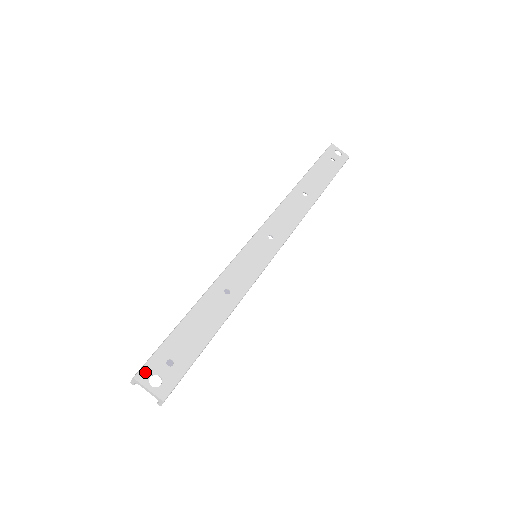
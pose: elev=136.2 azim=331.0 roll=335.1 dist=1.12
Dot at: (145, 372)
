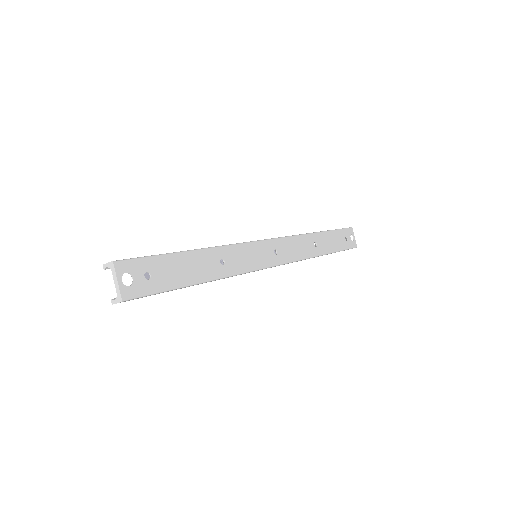
Dot at: (125, 265)
